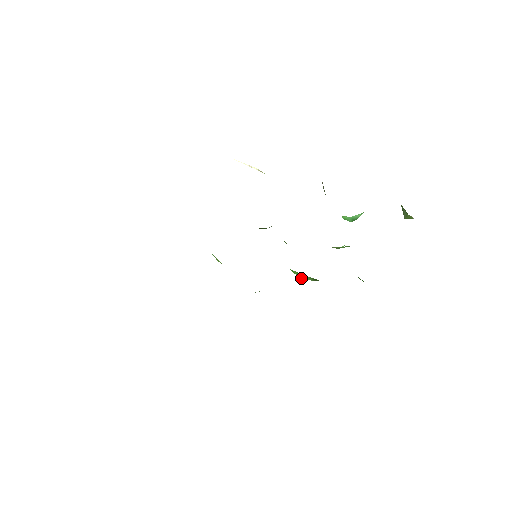
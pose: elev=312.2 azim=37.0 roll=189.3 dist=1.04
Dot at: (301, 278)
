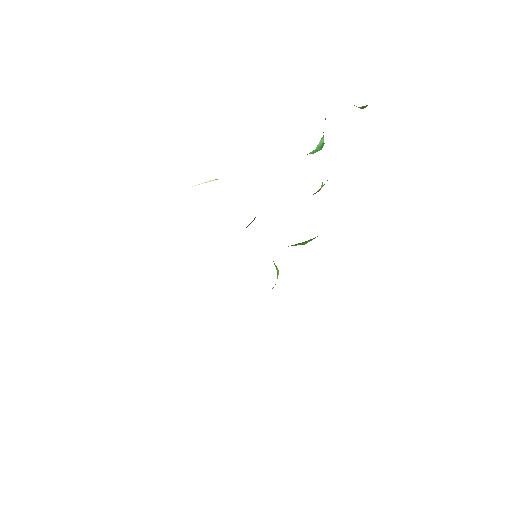
Dot at: (303, 244)
